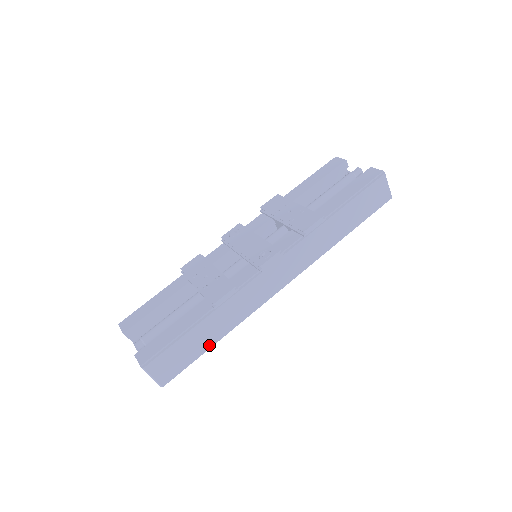
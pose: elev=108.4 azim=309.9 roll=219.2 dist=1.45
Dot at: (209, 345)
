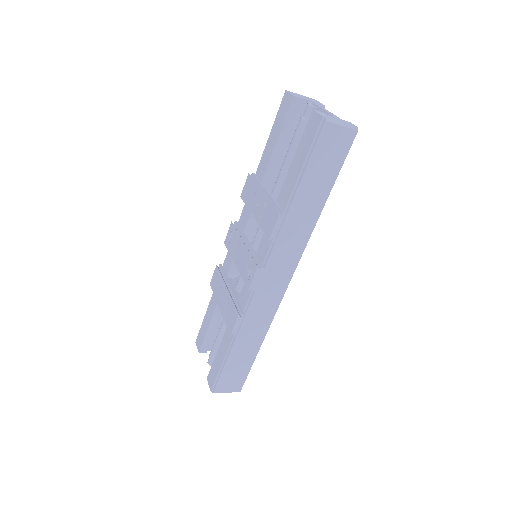
Dot at: (254, 355)
